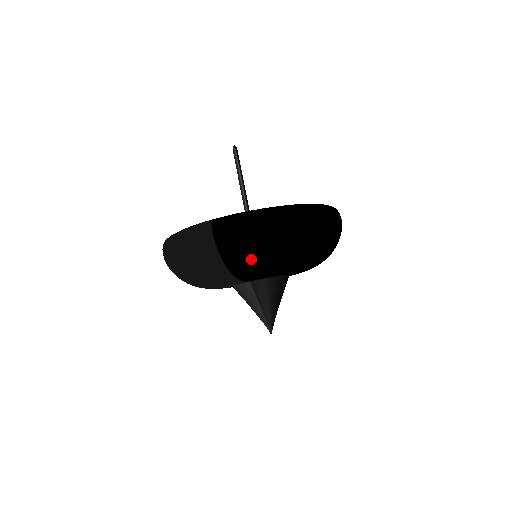
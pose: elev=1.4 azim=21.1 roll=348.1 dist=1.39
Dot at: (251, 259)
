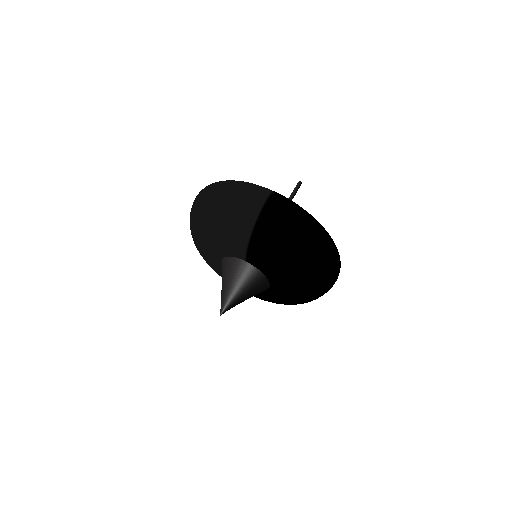
Dot at: (276, 237)
